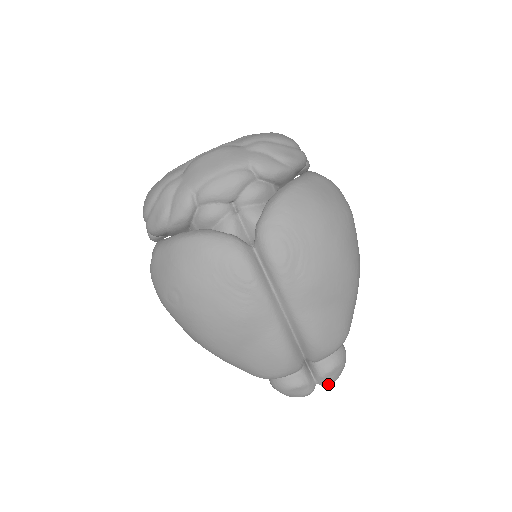
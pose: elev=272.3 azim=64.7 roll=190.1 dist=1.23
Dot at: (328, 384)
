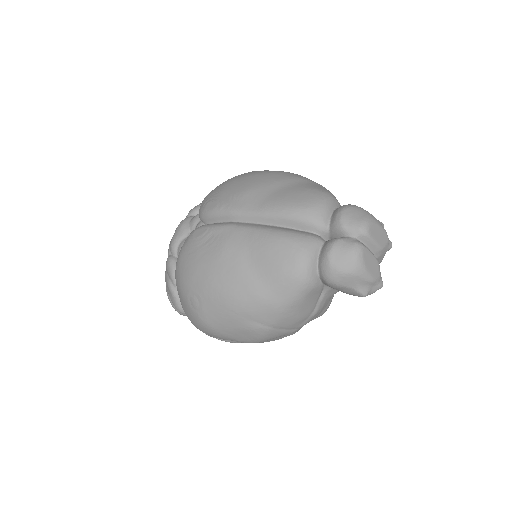
Dot at: (360, 226)
